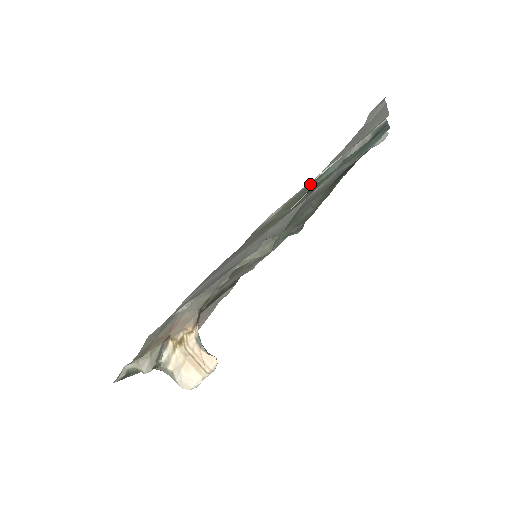
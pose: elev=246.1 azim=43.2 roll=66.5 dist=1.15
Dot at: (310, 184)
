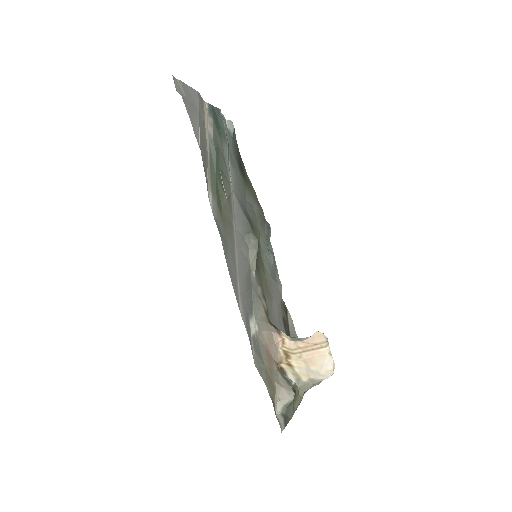
Dot at: (211, 167)
